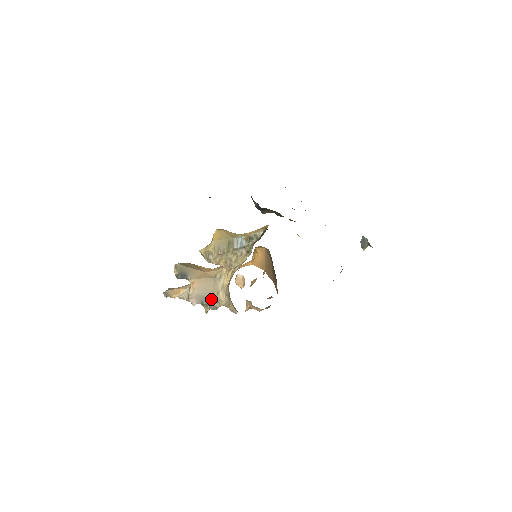
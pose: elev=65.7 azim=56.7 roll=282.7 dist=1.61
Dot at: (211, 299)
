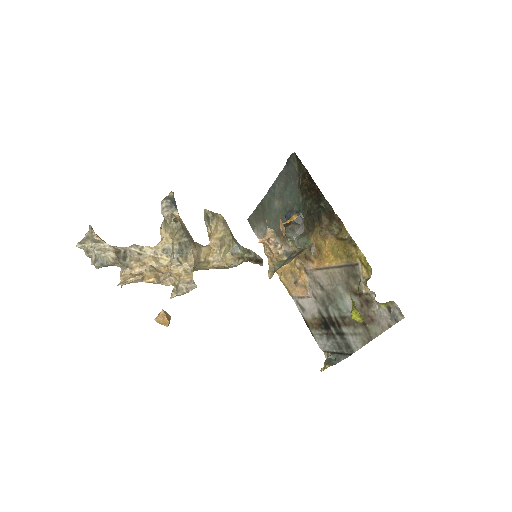
Dot at: (189, 239)
